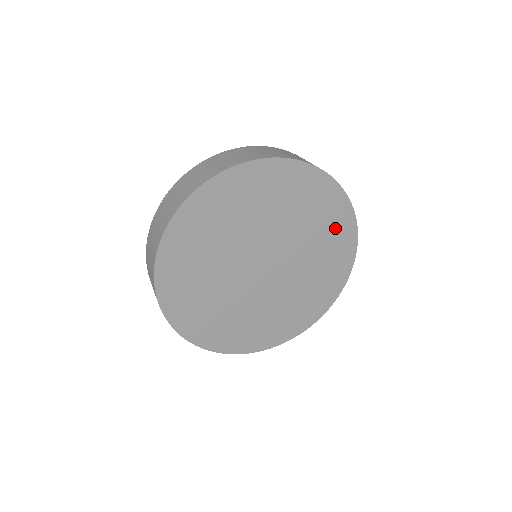
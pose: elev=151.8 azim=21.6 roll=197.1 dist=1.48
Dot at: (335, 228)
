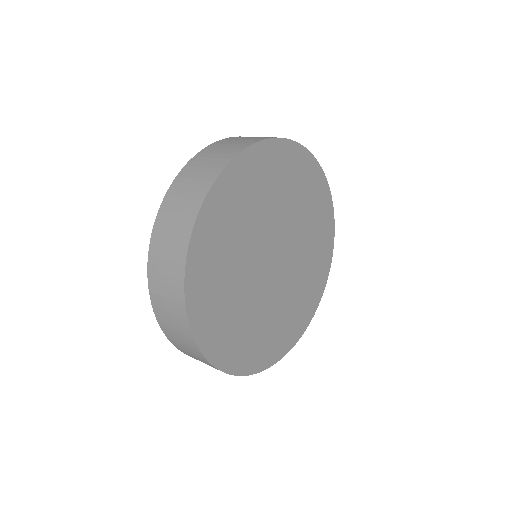
Dot at: (321, 217)
